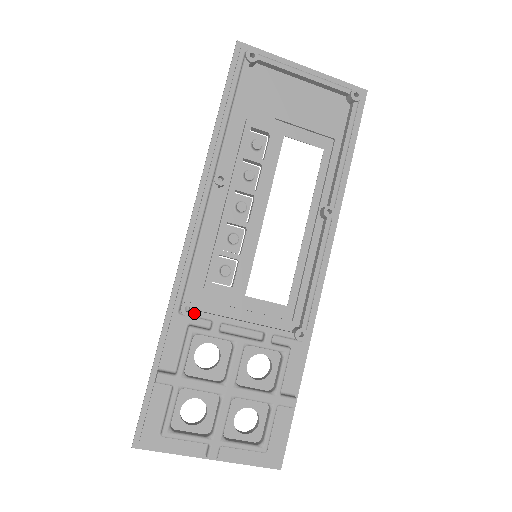
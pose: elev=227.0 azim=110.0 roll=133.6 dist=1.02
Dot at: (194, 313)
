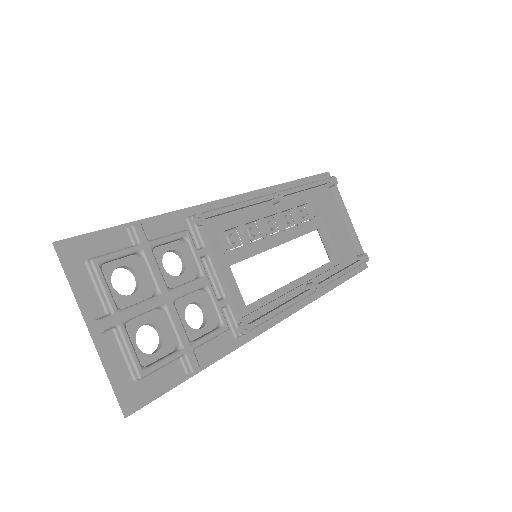
Dot at: (199, 228)
